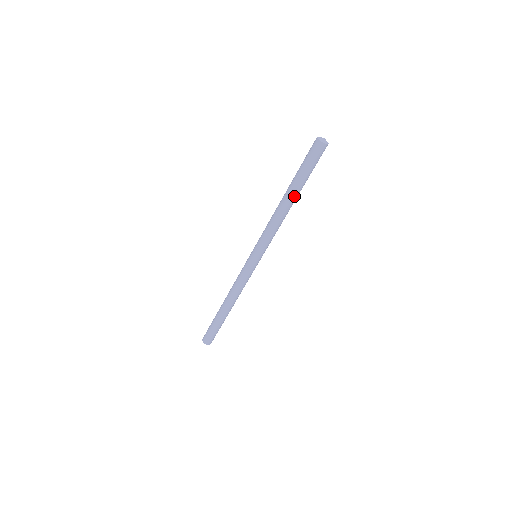
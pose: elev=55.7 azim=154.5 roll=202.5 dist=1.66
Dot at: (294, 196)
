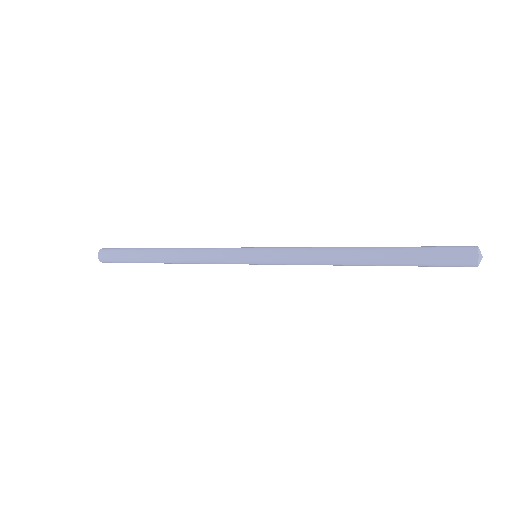
Dot at: (374, 263)
